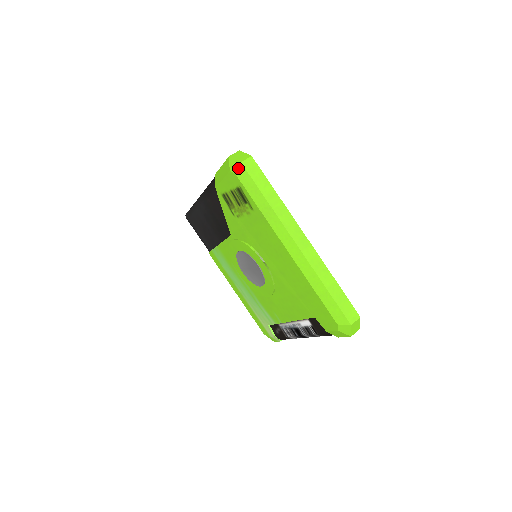
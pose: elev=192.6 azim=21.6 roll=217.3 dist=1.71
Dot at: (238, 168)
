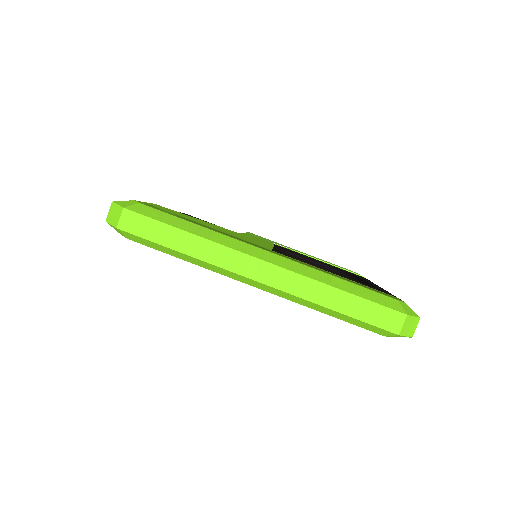
Dot at: (122, 234)
